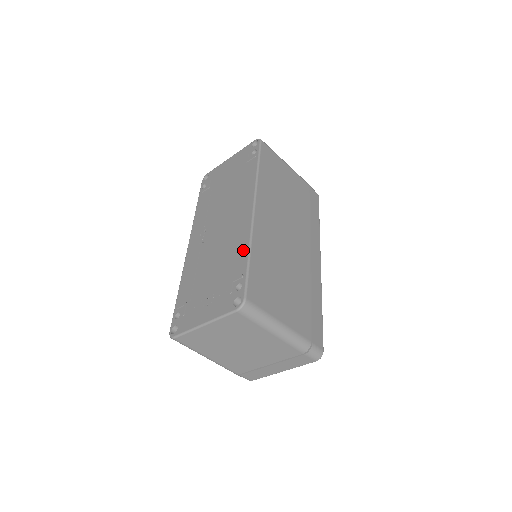
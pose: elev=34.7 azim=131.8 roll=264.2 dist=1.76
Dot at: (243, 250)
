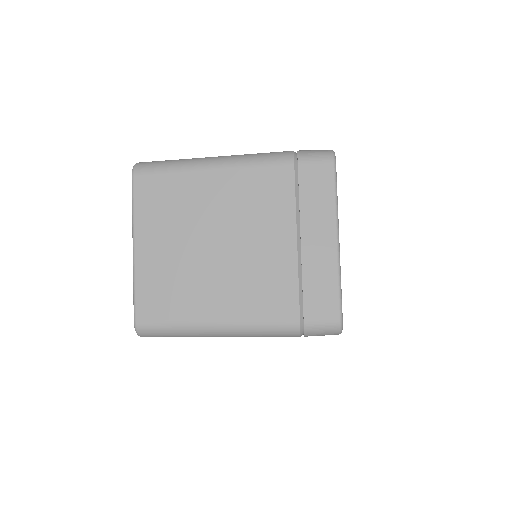
Dot at: occluded
